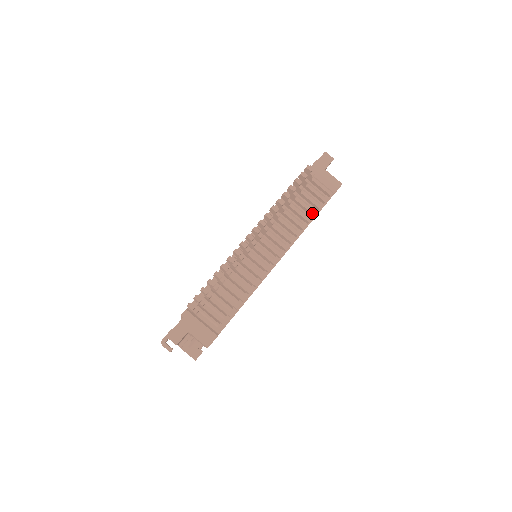
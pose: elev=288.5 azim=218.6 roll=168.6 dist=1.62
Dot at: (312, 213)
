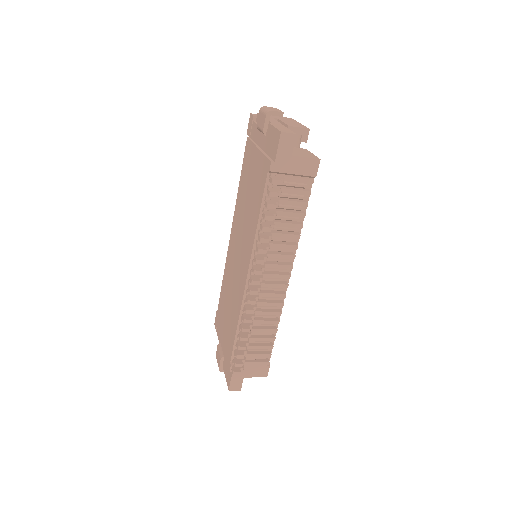
Dot at: (301, 217)
